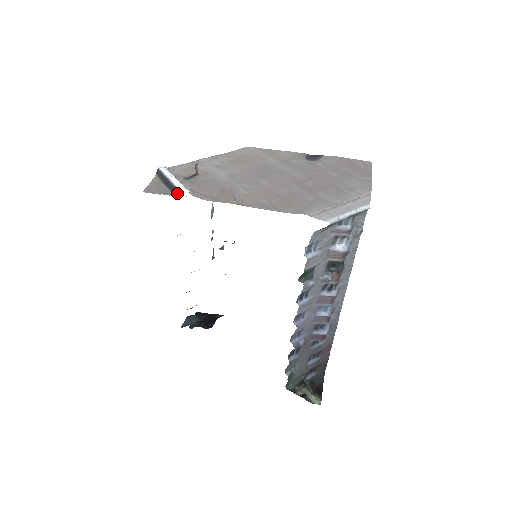
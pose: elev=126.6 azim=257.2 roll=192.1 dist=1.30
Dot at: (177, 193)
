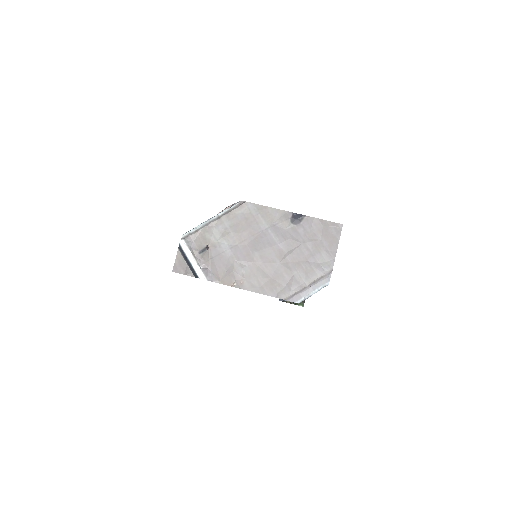
Dot at: (196, 276)
